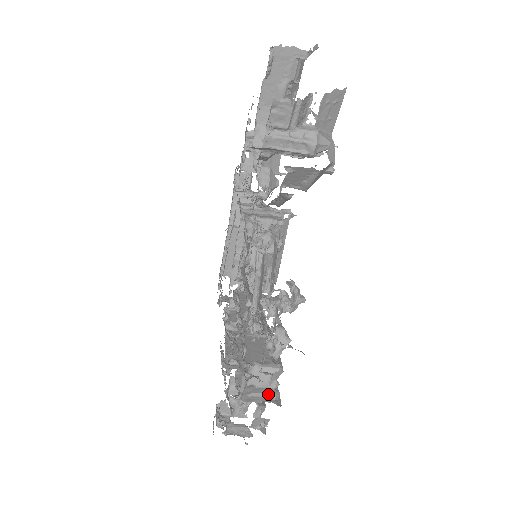
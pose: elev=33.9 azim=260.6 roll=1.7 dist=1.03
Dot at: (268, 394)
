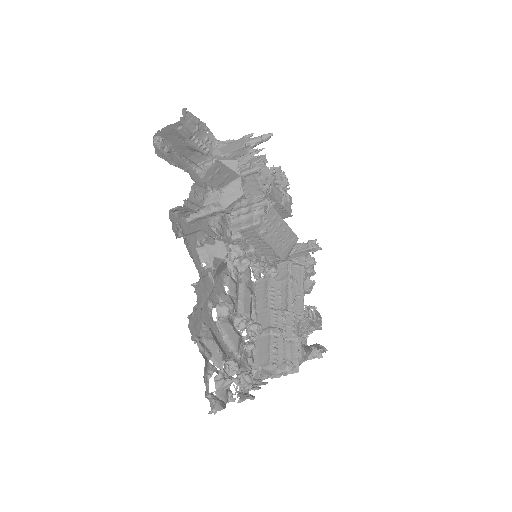
Dot at: (285, 369)
